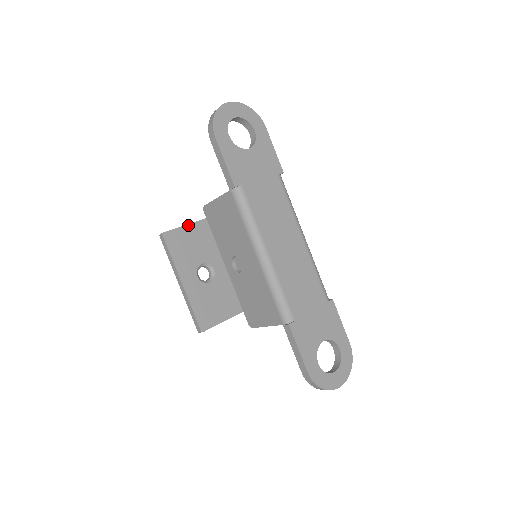
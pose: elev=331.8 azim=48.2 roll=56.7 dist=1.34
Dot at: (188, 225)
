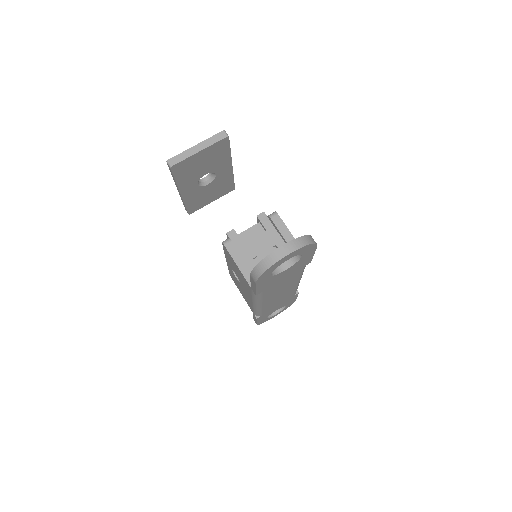
Dot at: (201, 151)
